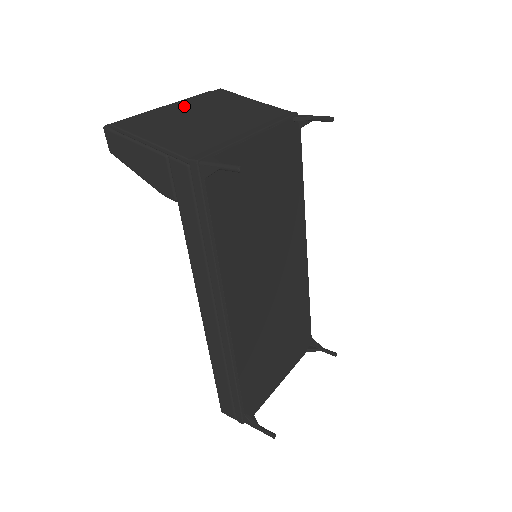
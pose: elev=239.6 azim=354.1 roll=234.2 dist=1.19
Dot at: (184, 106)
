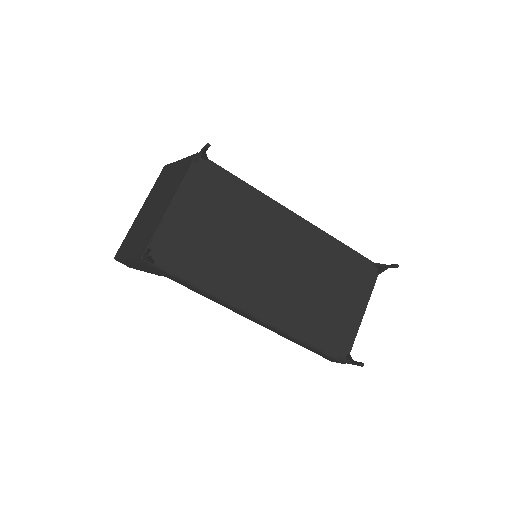
Dot at: (144, 207)
